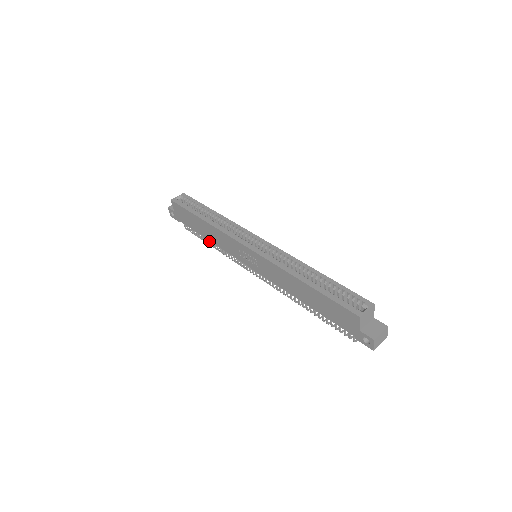
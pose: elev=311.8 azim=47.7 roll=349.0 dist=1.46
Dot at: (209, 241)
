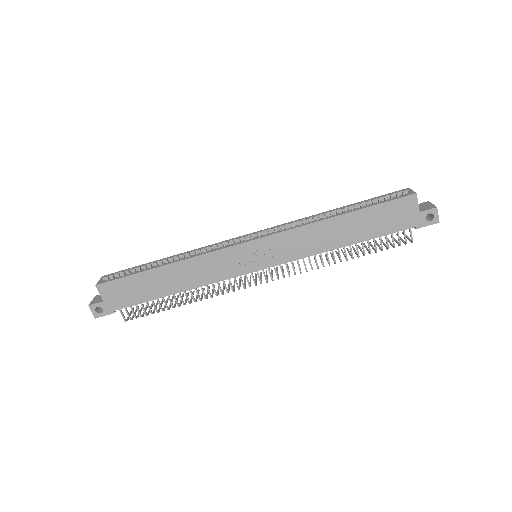
Dot at: (176, 299)
